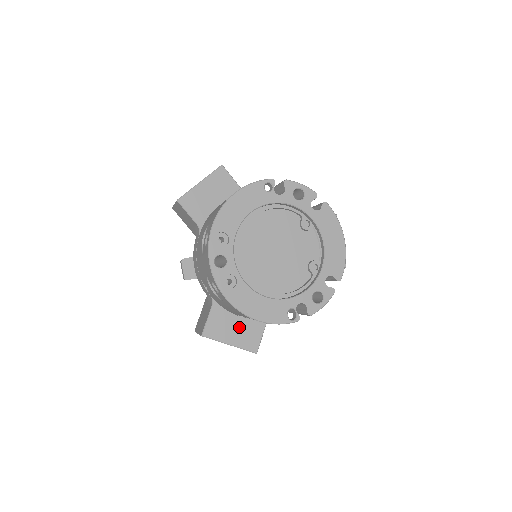
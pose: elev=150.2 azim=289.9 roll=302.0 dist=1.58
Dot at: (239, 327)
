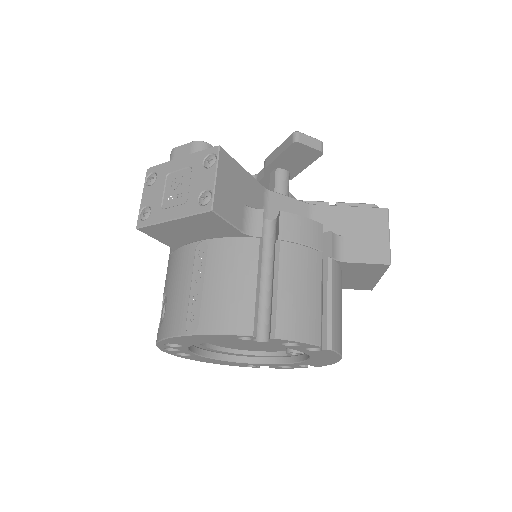
Dot at: occluded
